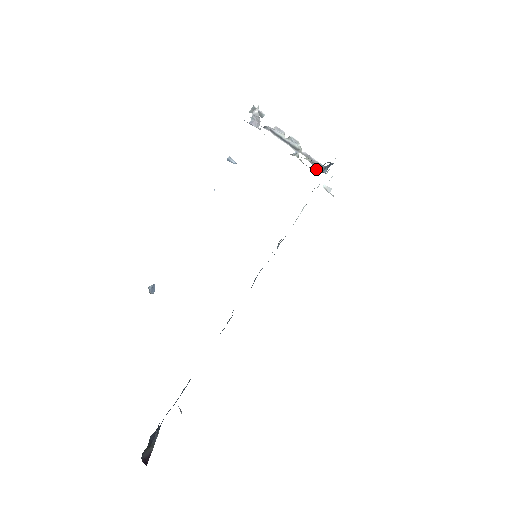
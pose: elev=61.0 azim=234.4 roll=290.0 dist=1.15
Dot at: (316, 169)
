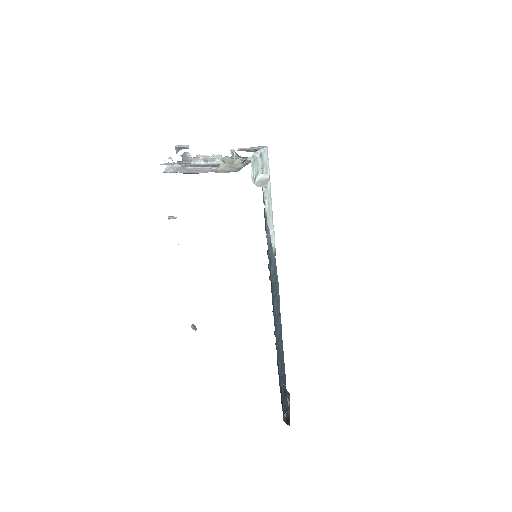
Dot at: occluded
